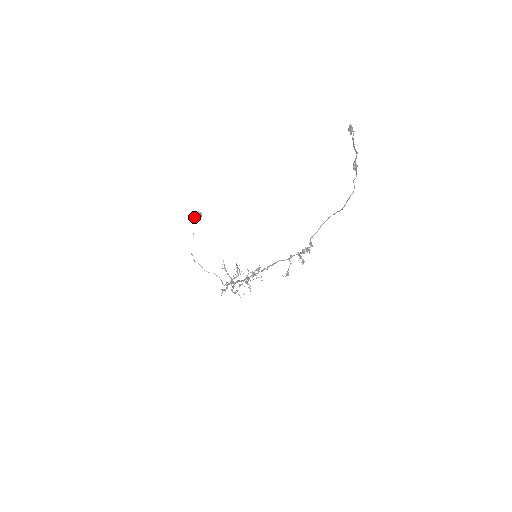
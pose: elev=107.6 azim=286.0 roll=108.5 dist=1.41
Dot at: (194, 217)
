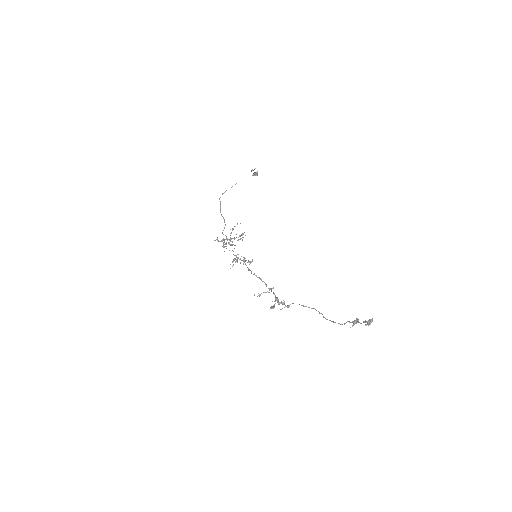
Dot at: occluded
